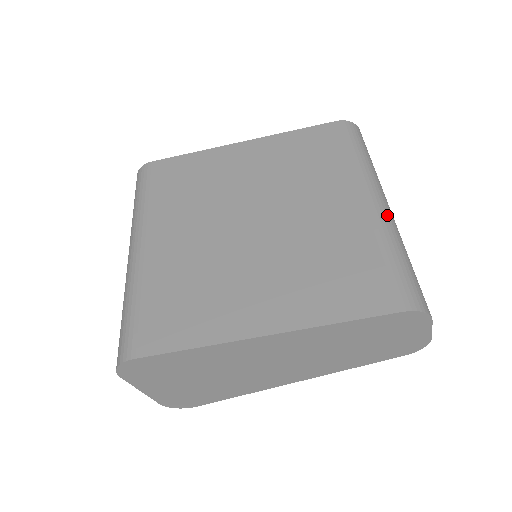
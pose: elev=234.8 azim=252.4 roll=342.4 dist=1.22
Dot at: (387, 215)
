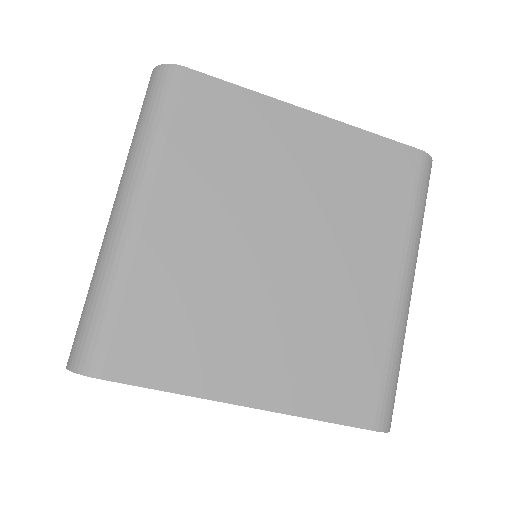
Dot at: (408, 309)
